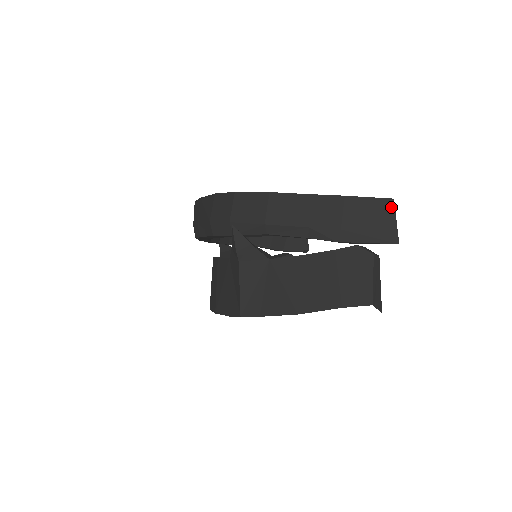
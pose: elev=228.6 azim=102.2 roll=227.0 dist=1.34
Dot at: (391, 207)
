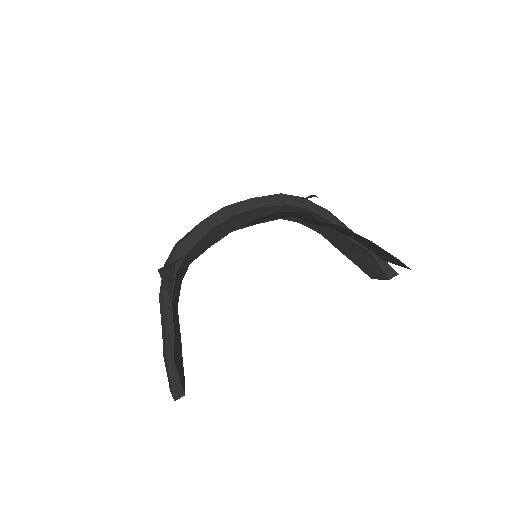
Dot at: occluded
